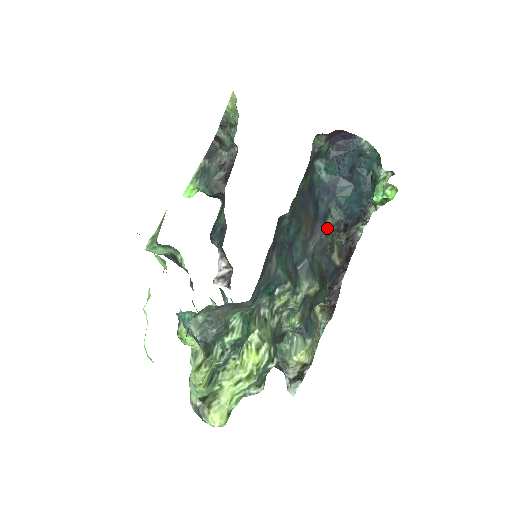
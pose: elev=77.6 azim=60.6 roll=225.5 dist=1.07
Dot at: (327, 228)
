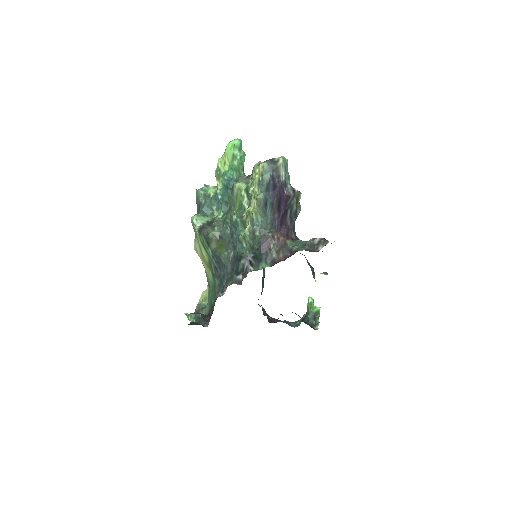
Dot at: occluded
